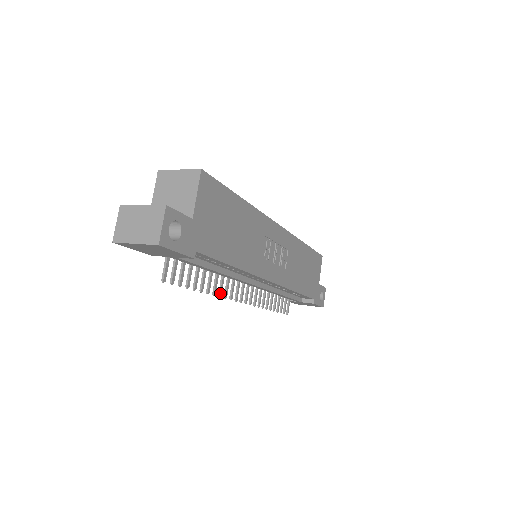
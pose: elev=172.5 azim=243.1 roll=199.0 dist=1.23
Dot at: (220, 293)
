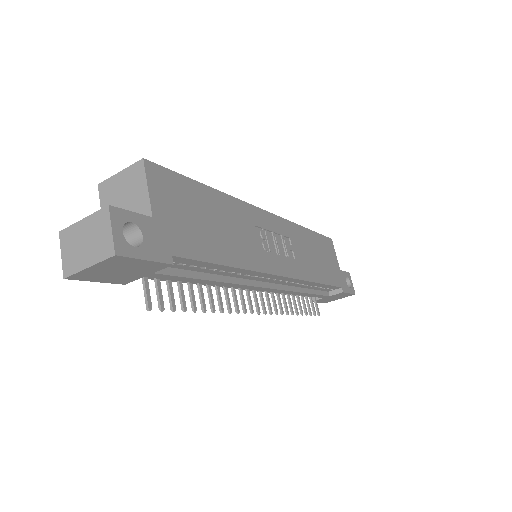
Dot at: (229, 308)
